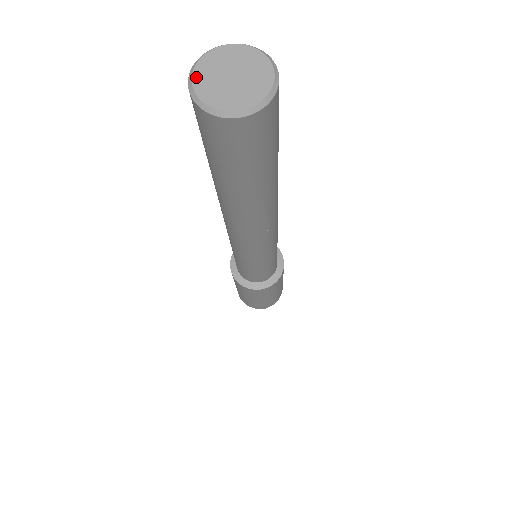
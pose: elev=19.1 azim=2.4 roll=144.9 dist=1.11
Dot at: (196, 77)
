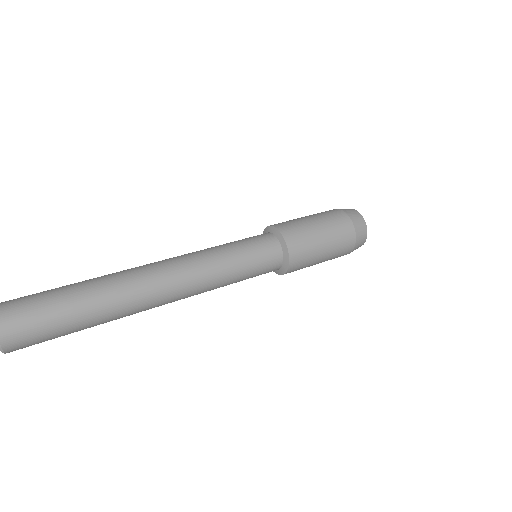
Dot at: out of frame
